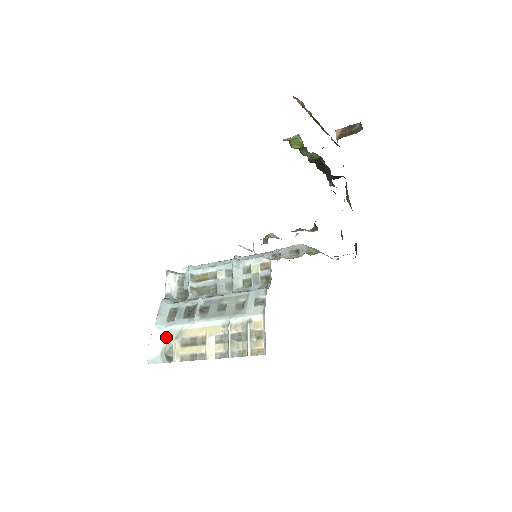
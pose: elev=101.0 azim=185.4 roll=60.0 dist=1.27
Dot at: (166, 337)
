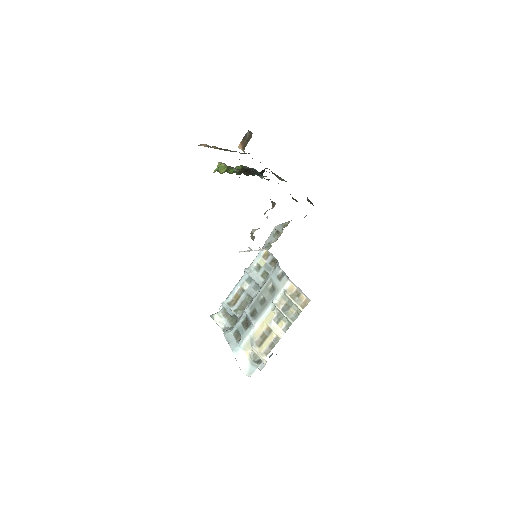
Dot at: (245, 351)
